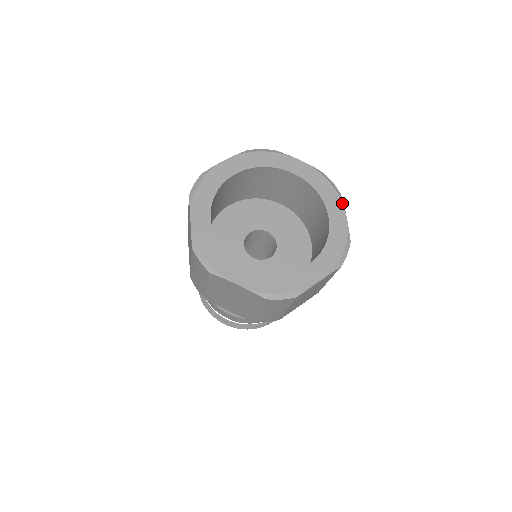
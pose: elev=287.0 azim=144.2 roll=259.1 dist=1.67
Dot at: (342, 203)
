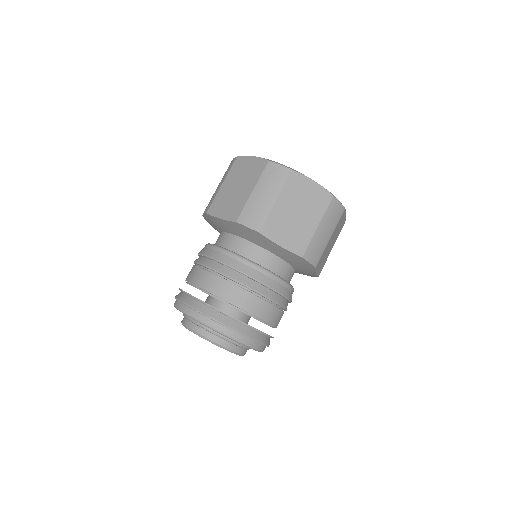
Dot at: occluded
